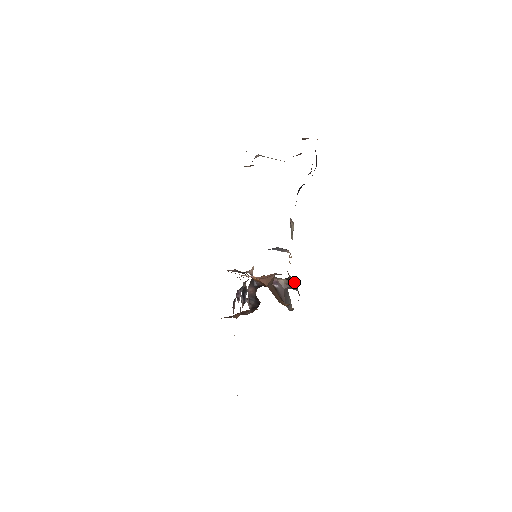
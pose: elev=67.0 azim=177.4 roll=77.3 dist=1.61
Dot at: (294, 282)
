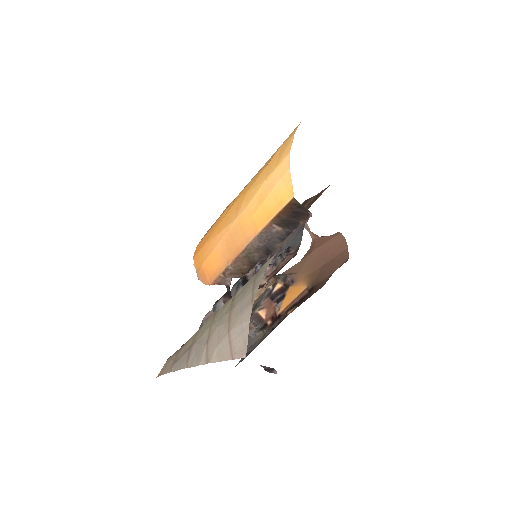
Dot at: (265, 315)
